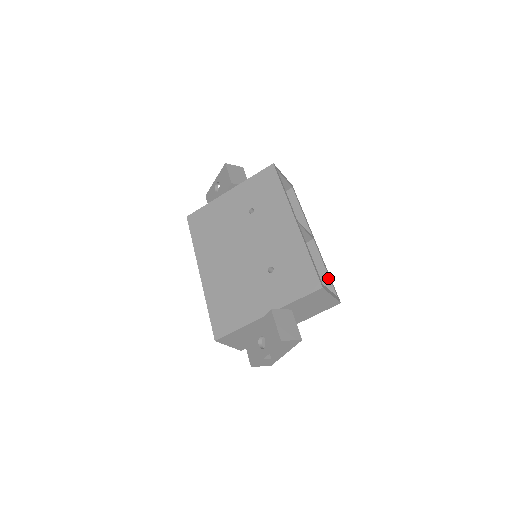
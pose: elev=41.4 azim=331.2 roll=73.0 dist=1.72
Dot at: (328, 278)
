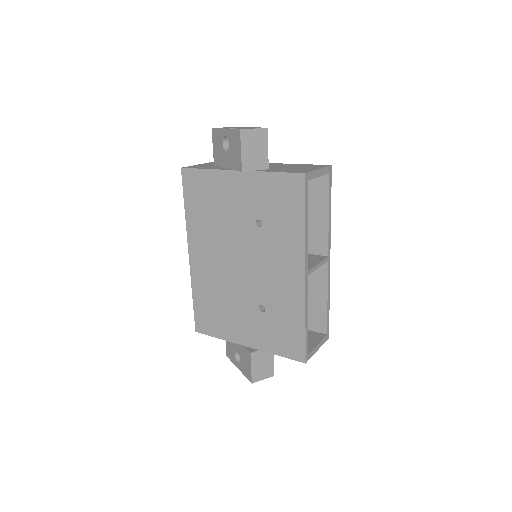
Dot at: (326, 312)
